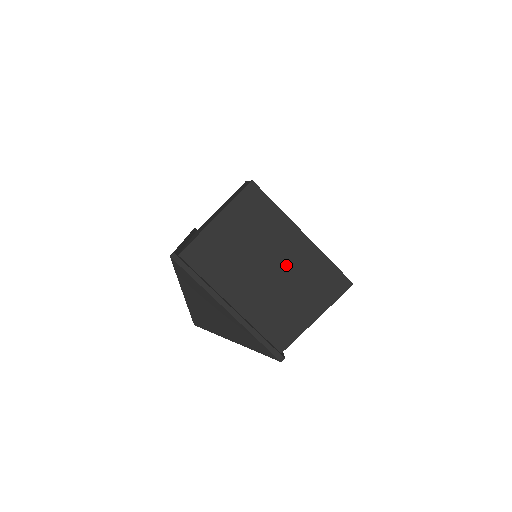
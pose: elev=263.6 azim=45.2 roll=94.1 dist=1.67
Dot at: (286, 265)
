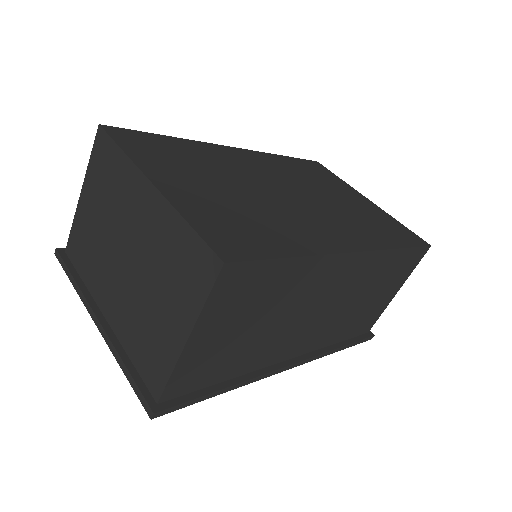
Dot at: (142, 244)
